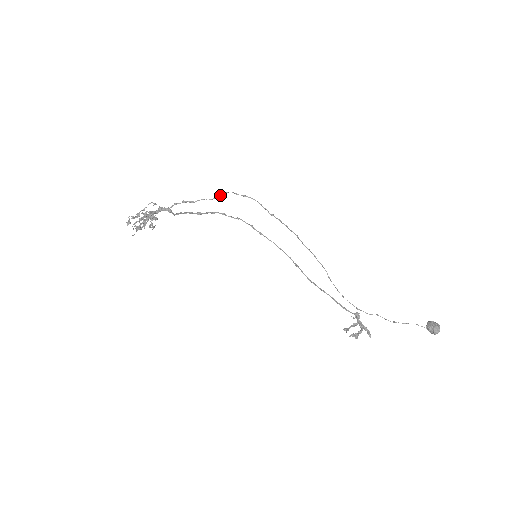
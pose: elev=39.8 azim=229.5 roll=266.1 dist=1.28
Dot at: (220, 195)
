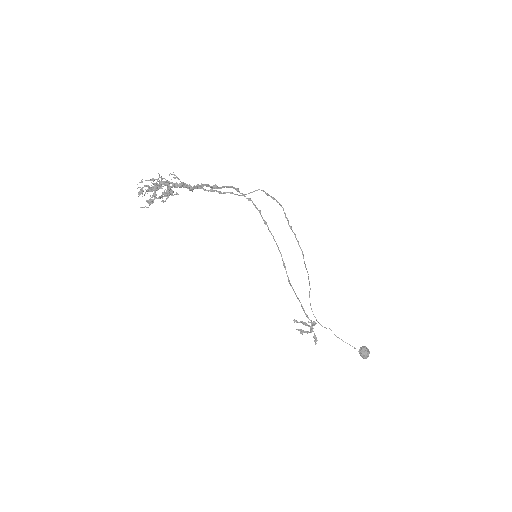
Dot at: (251, 192)
